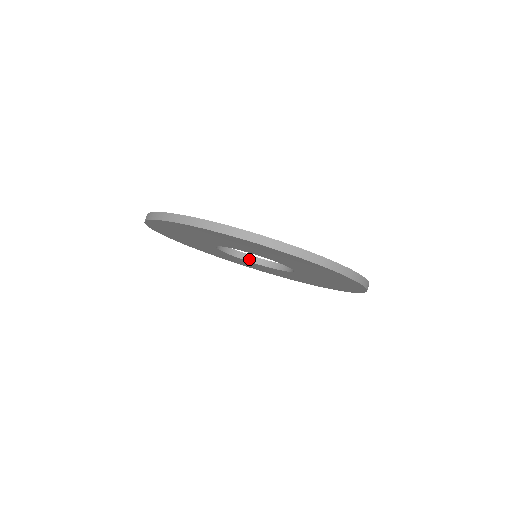
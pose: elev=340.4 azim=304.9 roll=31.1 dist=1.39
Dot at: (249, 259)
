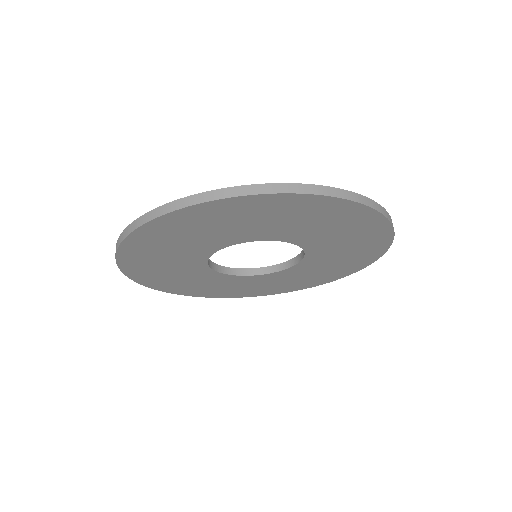
Dot at: (217, 269)
